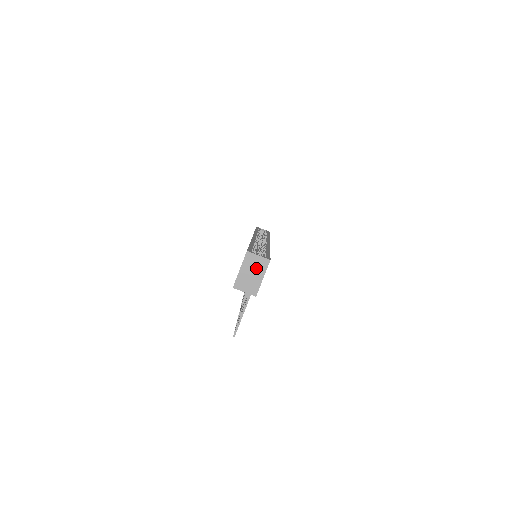
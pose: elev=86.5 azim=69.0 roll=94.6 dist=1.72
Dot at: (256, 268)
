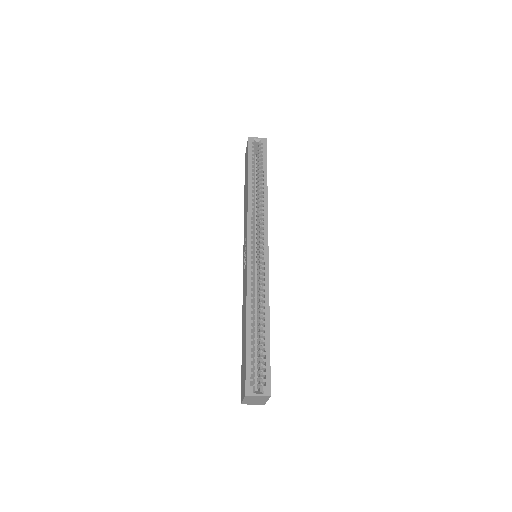
Dot at: (258, 399)
